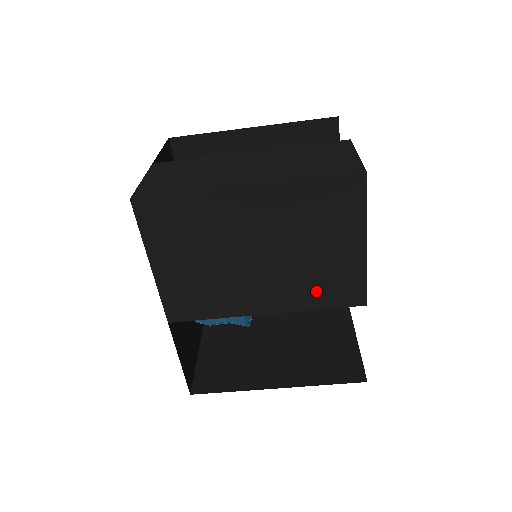
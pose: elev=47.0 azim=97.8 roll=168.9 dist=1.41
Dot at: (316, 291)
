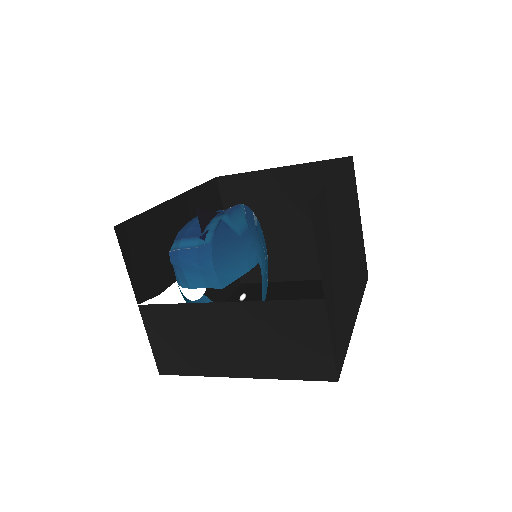
Dot at: occluded
